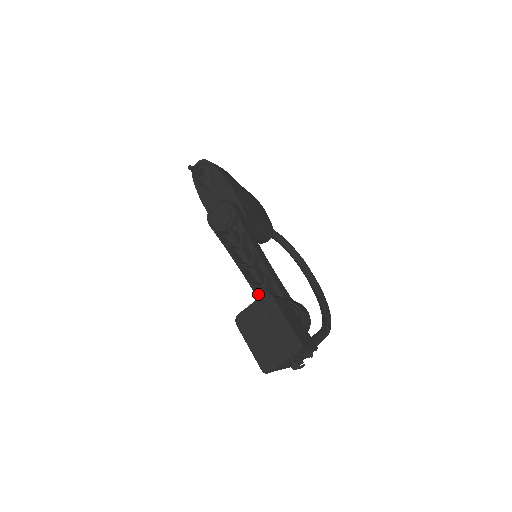
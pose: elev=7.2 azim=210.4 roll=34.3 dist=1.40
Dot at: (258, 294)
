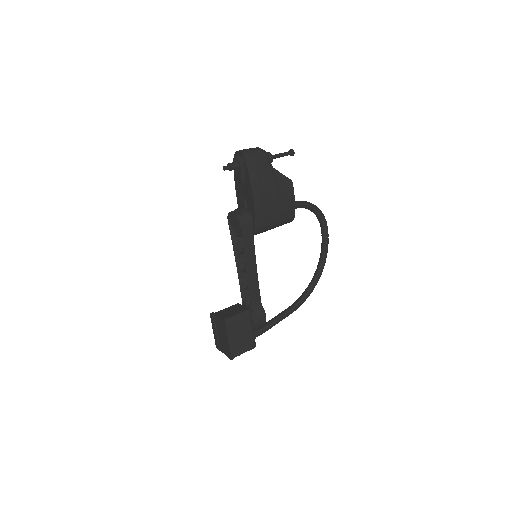
Dot at: (242, 288)
